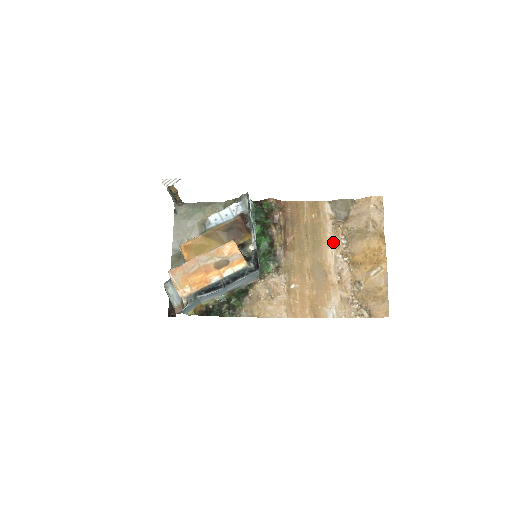
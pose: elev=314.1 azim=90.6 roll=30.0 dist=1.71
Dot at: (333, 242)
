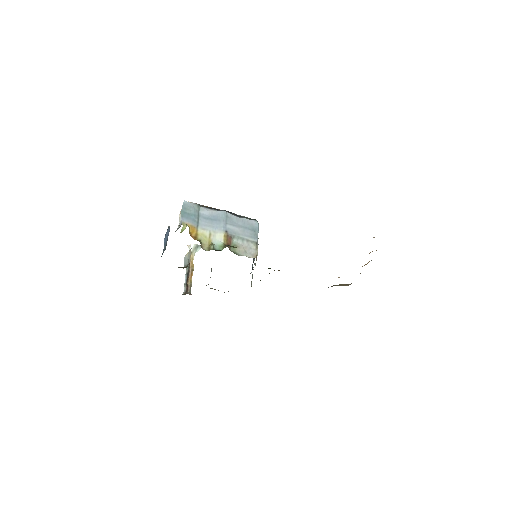
Dot at: occluded
